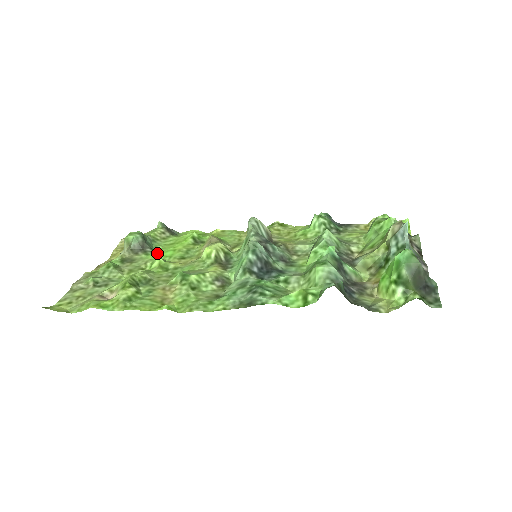
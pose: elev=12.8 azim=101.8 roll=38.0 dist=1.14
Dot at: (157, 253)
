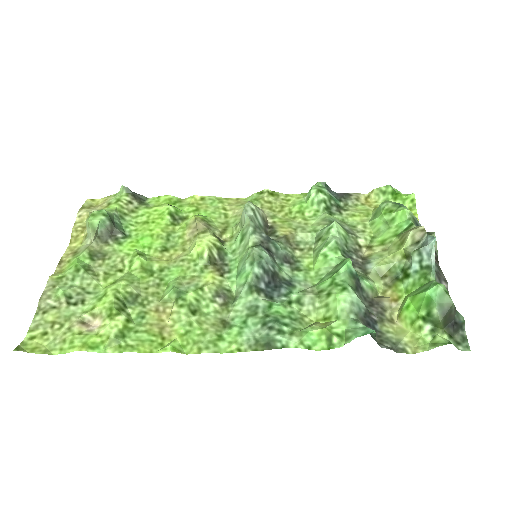
Dot at: (132, 241)
